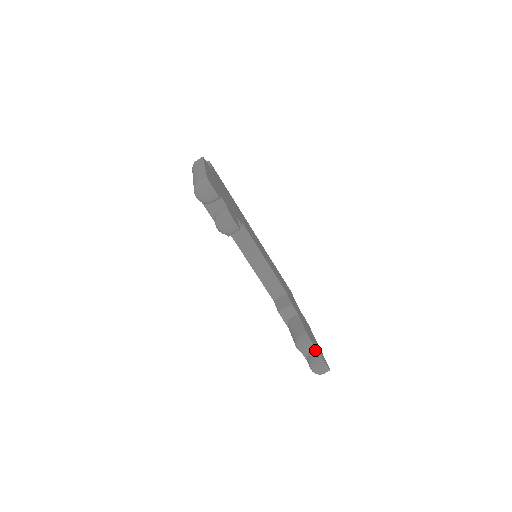
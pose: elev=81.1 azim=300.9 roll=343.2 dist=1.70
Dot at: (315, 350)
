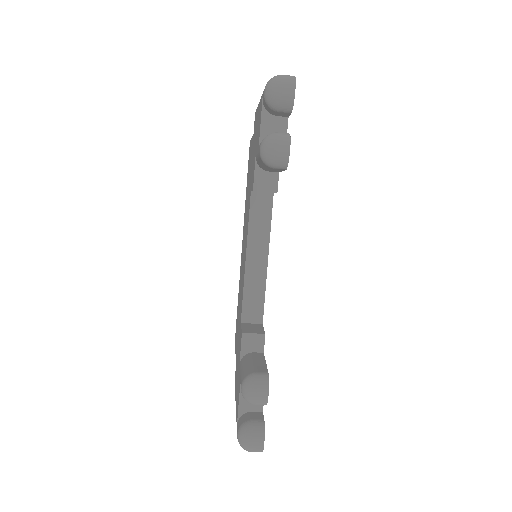
Dot at: (258, 412)
